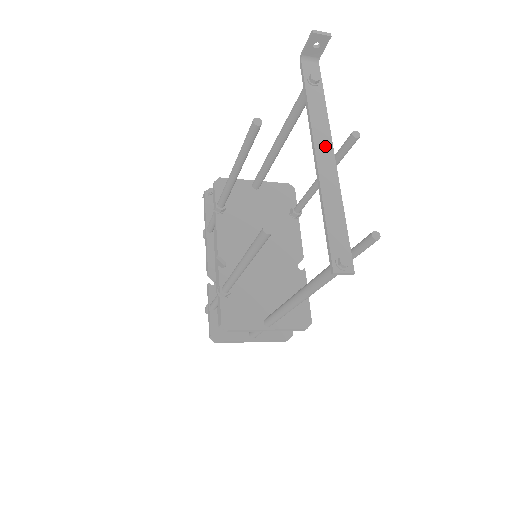
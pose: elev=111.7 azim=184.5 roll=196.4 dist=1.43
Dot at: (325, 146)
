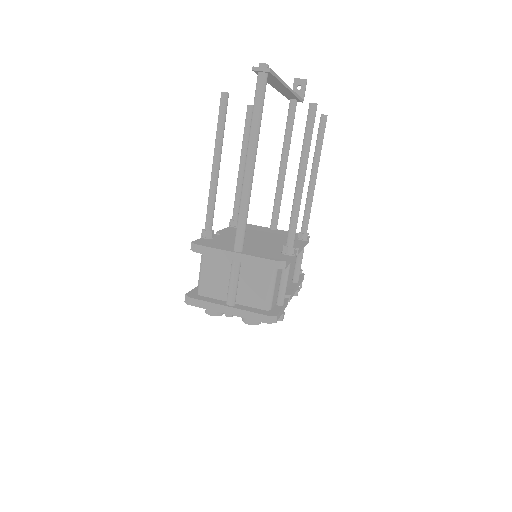
Dot at: occluded
